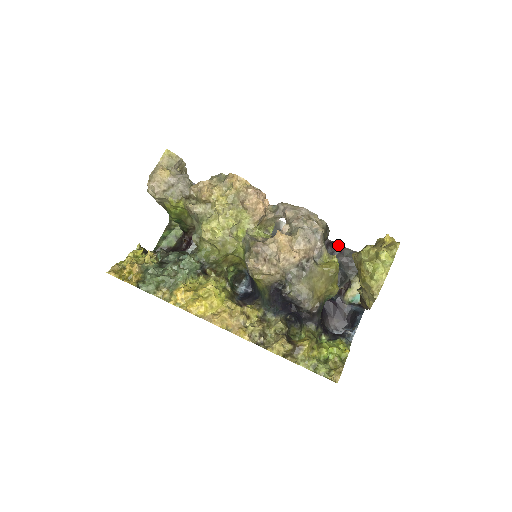
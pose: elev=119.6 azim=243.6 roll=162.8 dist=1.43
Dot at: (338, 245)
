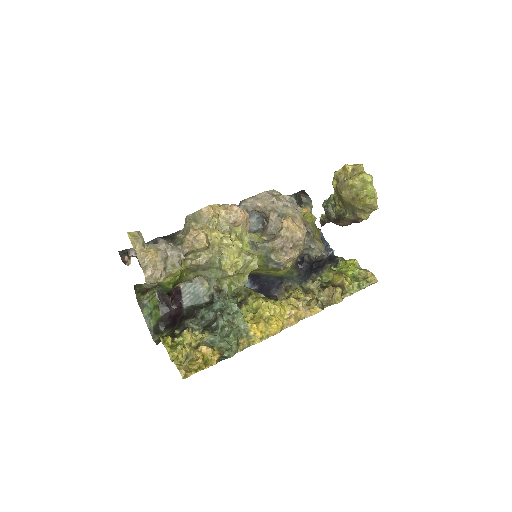
Dot at: occluded
